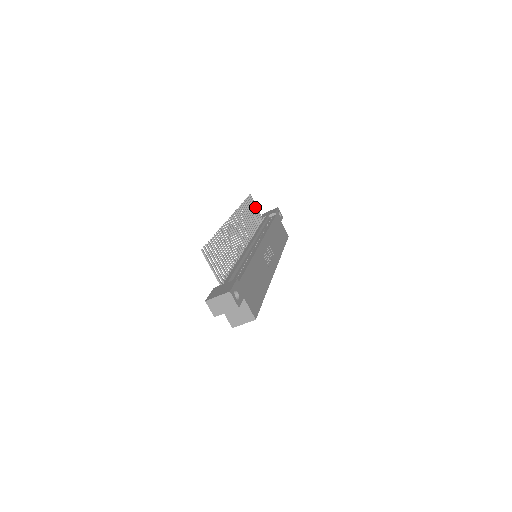
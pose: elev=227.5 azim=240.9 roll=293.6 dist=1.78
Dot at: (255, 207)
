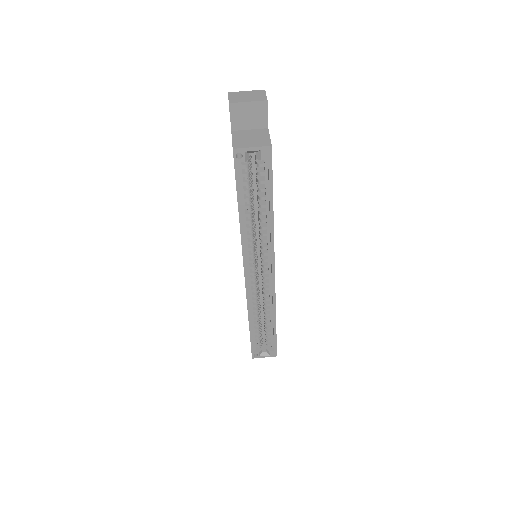
Dot at: occluded
